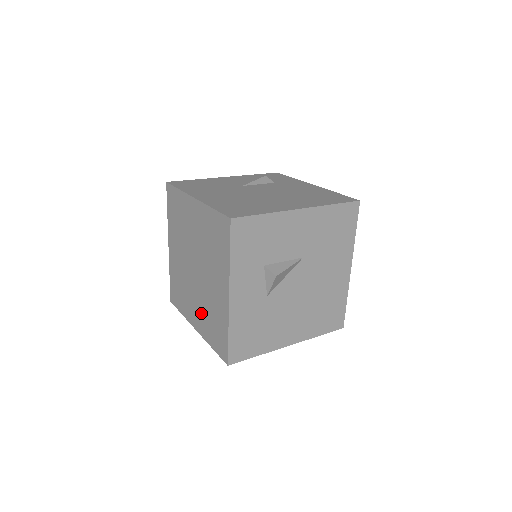
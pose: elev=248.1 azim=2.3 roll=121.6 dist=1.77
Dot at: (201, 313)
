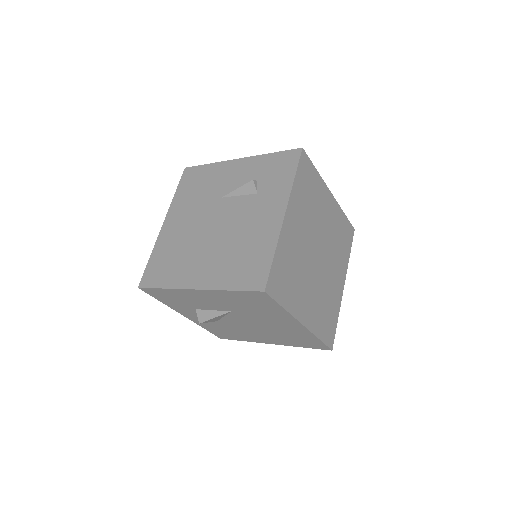
Dot at: occluded
